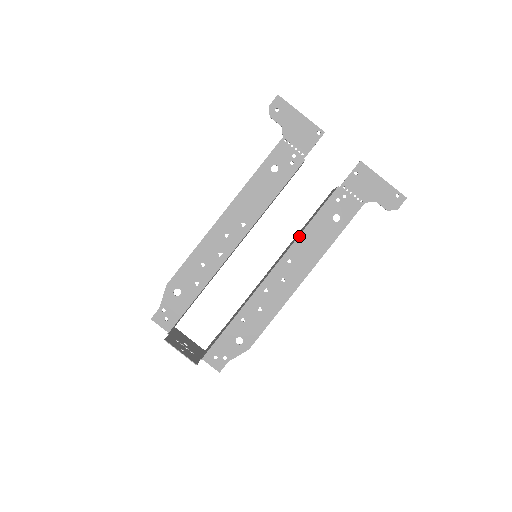
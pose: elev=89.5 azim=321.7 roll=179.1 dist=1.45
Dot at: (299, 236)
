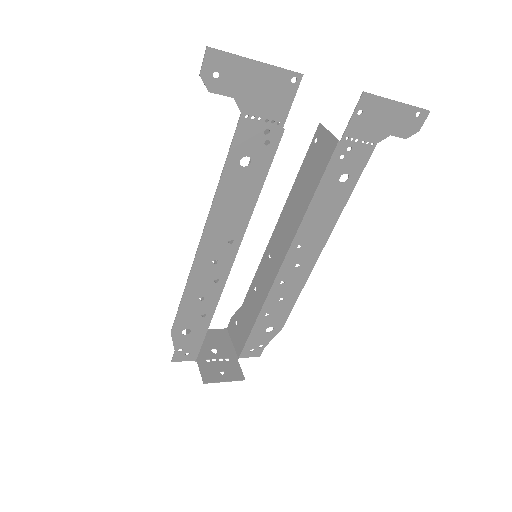
Dot at: (303, 219)
